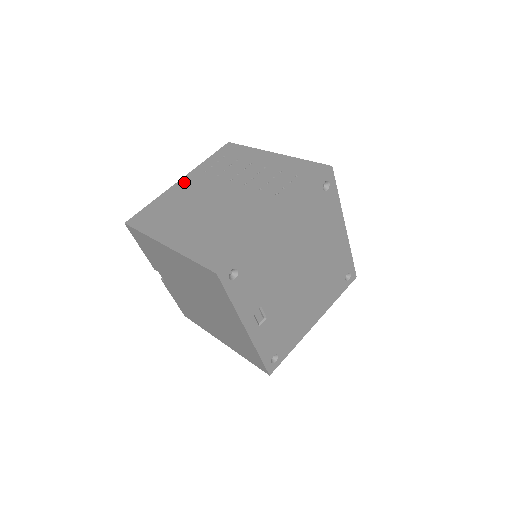
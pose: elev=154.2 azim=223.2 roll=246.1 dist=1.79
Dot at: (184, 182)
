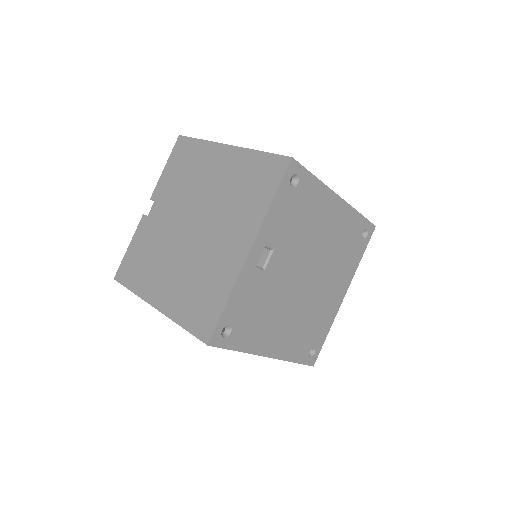
Dot at: occluded
